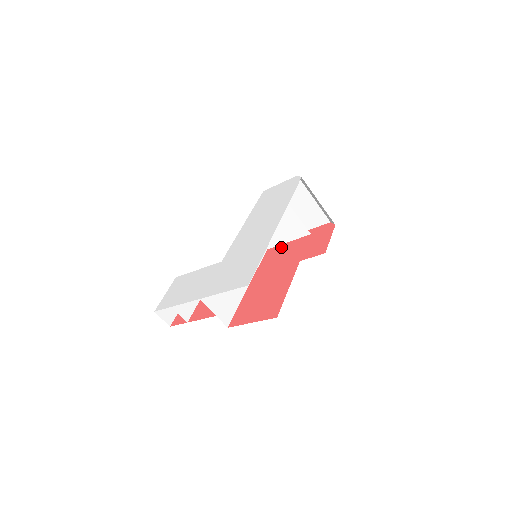
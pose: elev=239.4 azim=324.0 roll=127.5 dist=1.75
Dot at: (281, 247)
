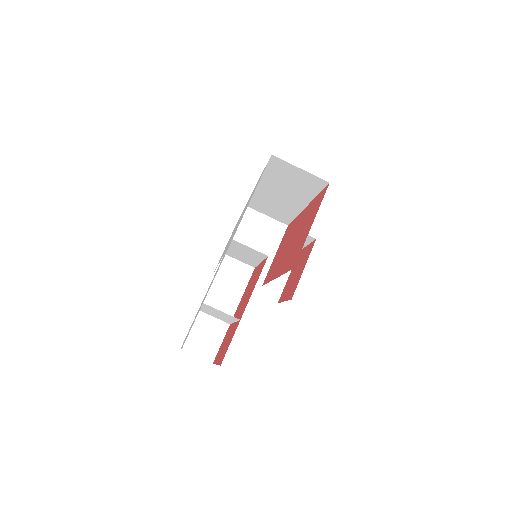
Dot at: (273, 261)
